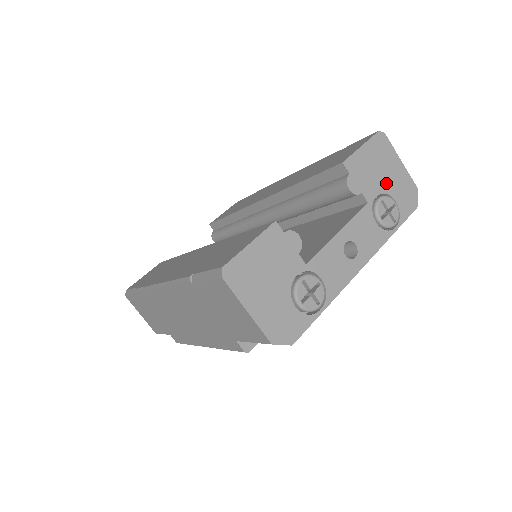
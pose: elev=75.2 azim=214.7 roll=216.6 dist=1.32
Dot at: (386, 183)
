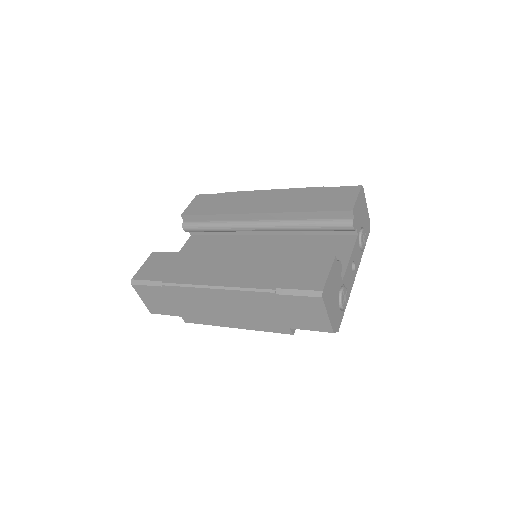
Dot at: (362, 220)
